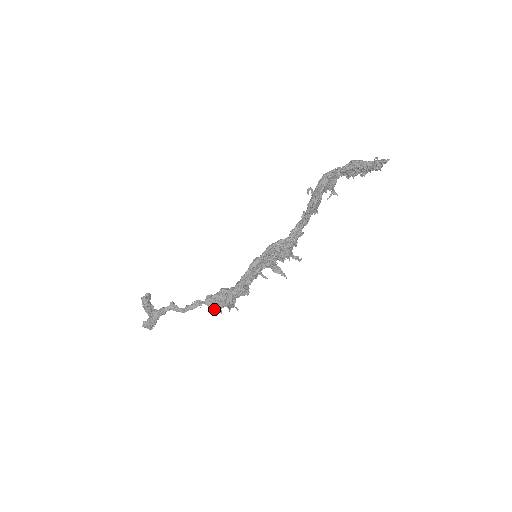
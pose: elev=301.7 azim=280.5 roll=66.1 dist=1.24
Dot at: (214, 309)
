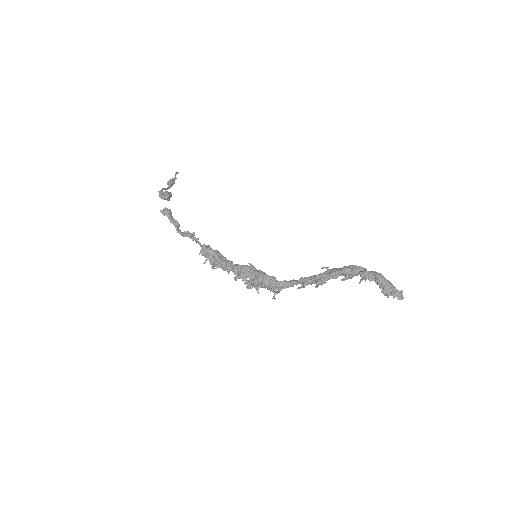
Dot at: (202, 255)
